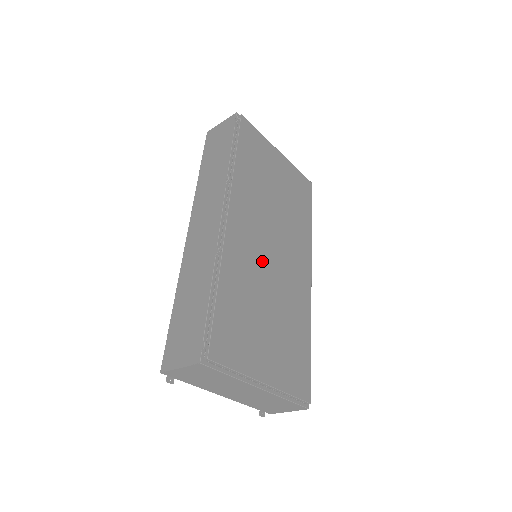
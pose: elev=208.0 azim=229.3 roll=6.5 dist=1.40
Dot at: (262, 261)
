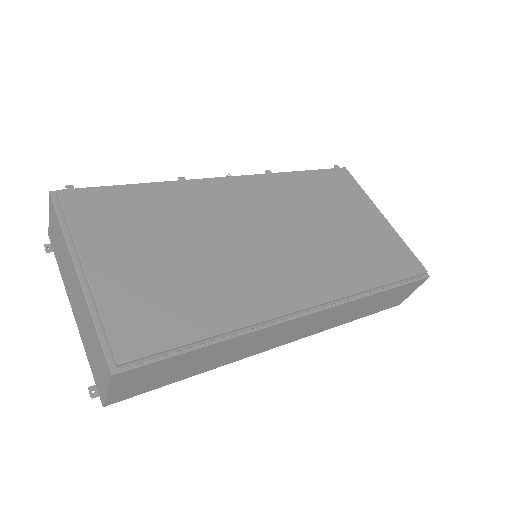
Dot at: (232, 225)
